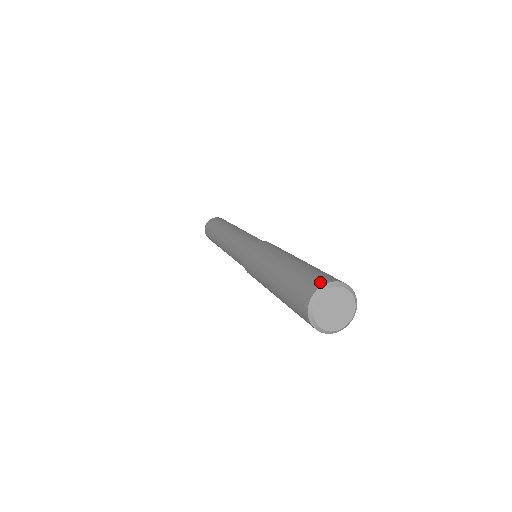
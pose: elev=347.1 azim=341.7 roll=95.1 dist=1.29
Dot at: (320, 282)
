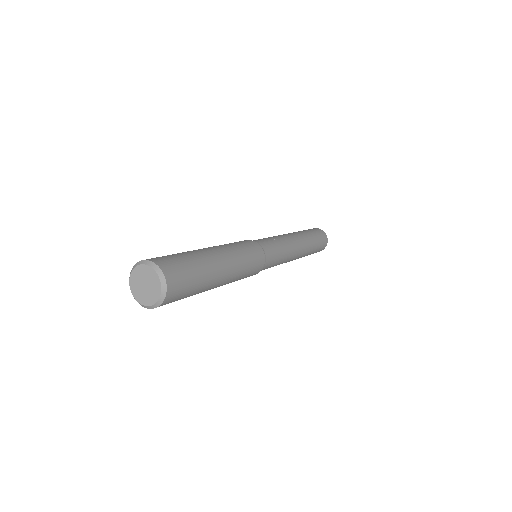
Dot at: occluded
